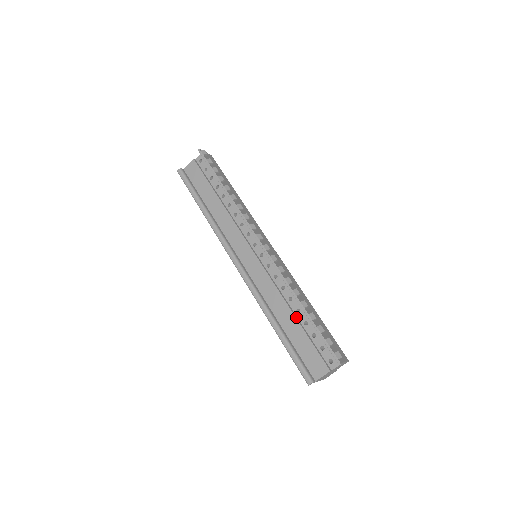
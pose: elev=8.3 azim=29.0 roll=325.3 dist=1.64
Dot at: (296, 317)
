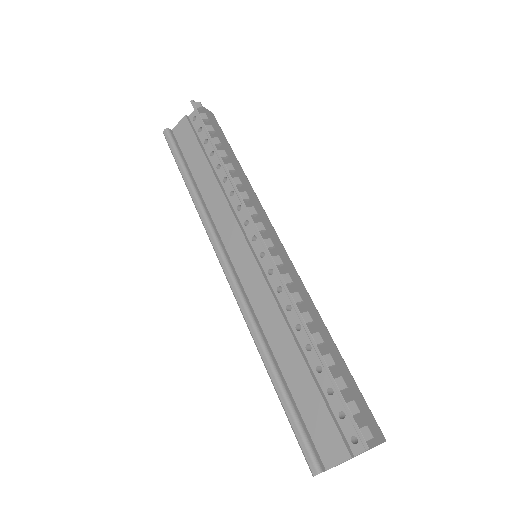
Dot at: (304, 357)
